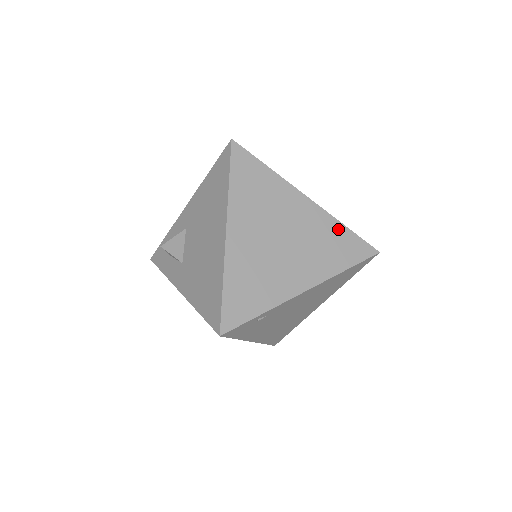
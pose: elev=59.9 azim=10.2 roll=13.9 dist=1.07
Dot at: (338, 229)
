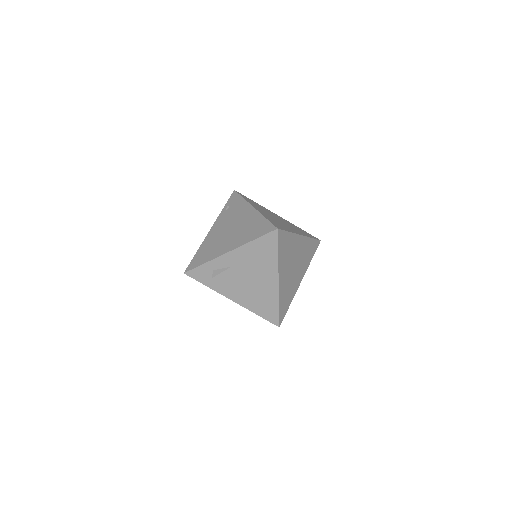
Dot at: (310, 242)
